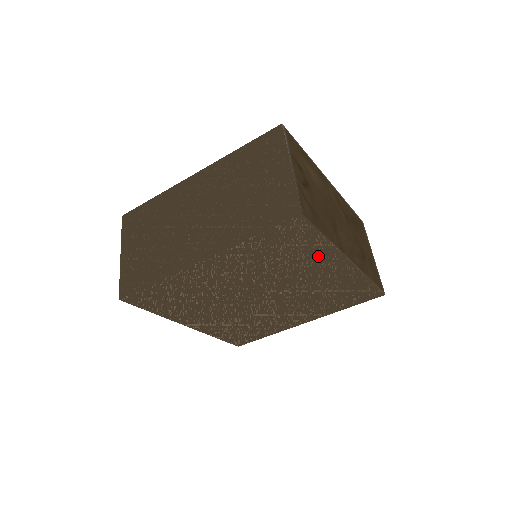
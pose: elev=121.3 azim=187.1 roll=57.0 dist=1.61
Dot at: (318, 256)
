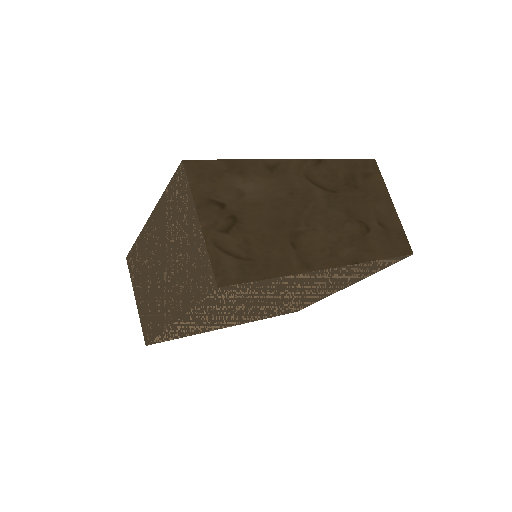
Dot at: (285, 281)
